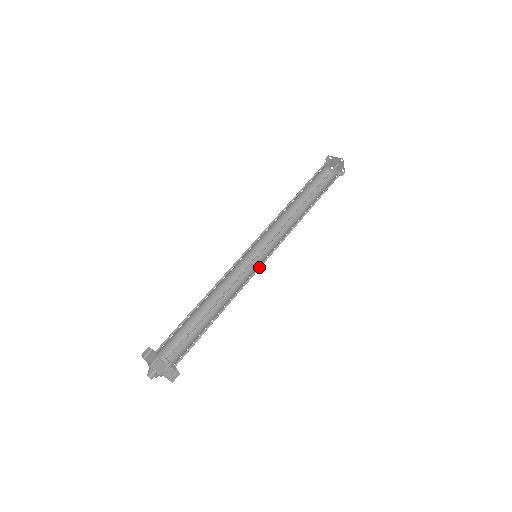
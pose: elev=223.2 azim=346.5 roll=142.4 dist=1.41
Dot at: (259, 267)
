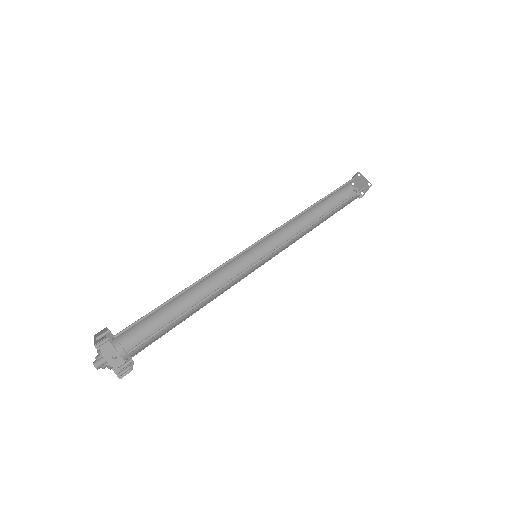
Dot at: (253, 269)
